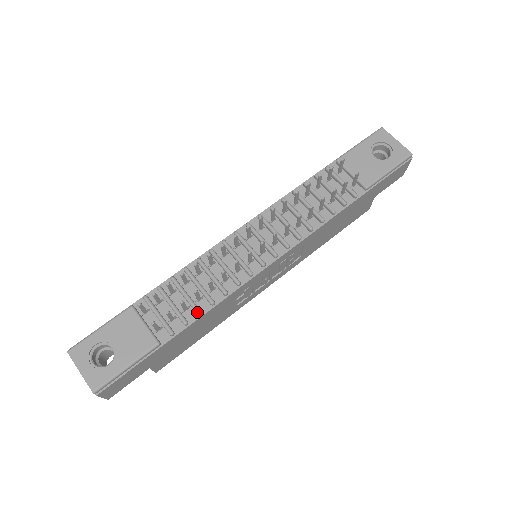
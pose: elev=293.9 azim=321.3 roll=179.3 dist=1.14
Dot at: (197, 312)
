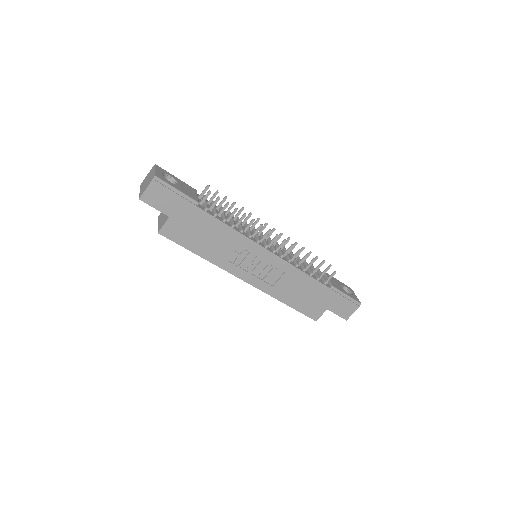
Dot at: (225, 218)
